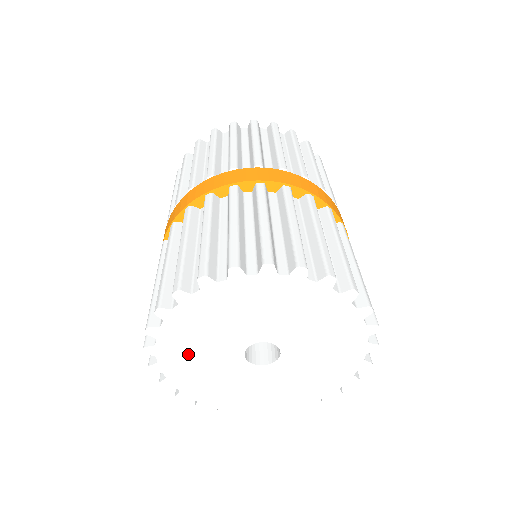
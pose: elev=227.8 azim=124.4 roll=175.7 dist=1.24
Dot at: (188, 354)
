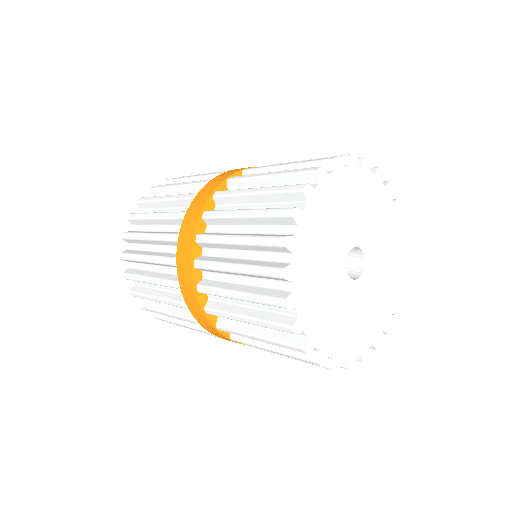
Dot at: (324, 220)
